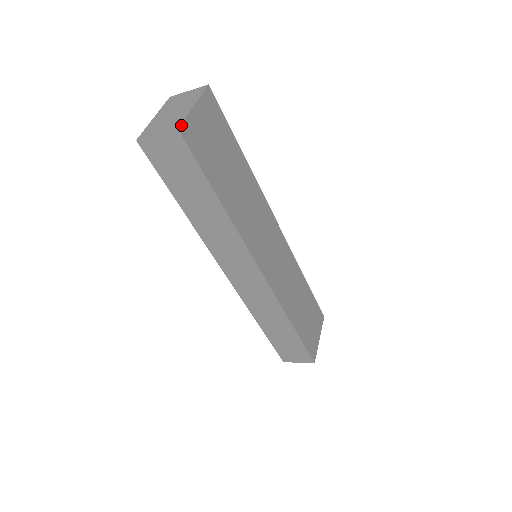
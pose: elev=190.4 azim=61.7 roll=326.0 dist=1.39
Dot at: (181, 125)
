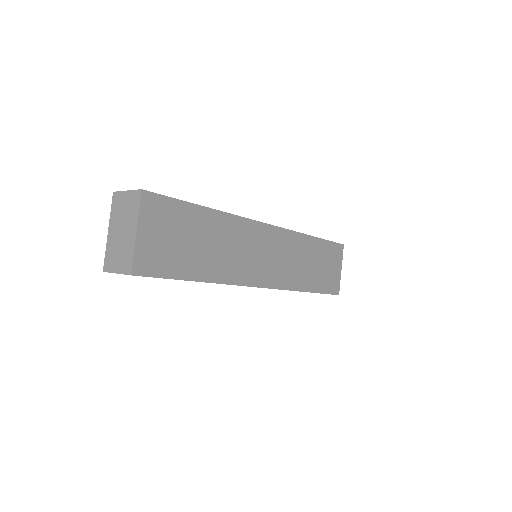
Dot at: (132, 267)
